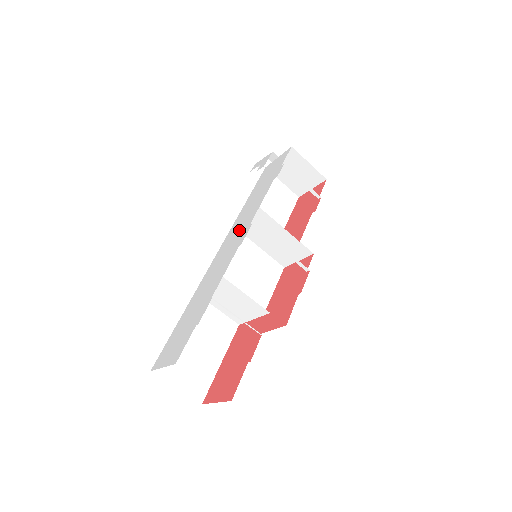
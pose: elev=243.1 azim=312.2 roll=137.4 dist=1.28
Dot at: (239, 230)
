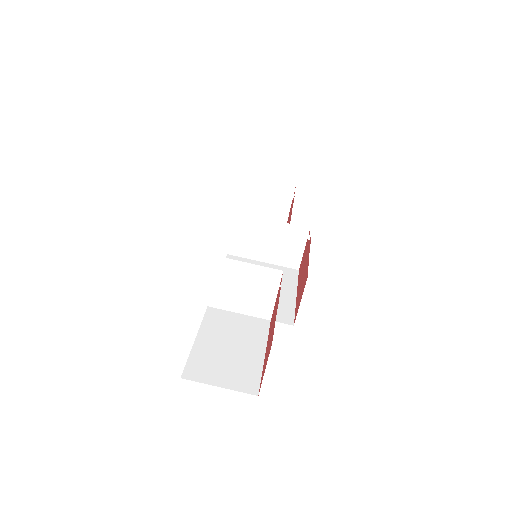
Dot at: occluded
